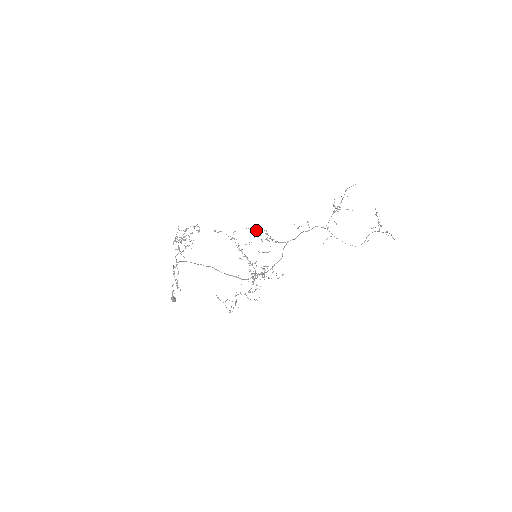
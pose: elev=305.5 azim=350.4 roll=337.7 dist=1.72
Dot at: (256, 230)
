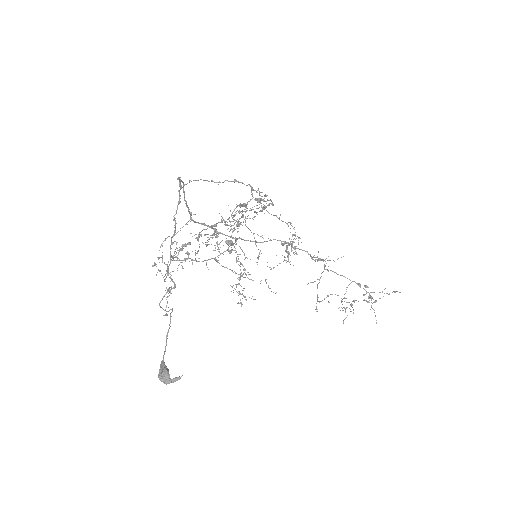
Dot at: (295, 234)
